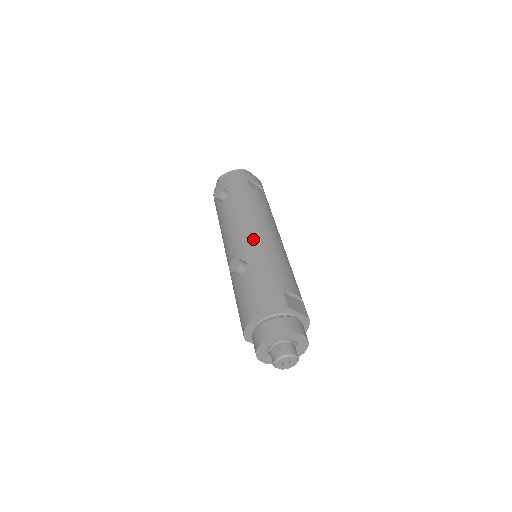
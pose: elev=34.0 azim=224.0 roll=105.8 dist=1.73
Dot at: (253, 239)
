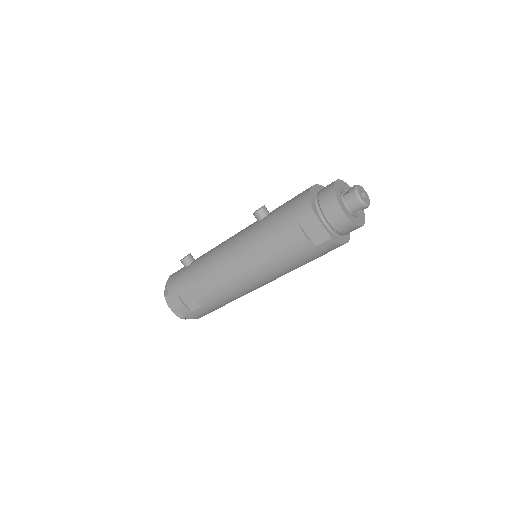
Dot at: occluded
